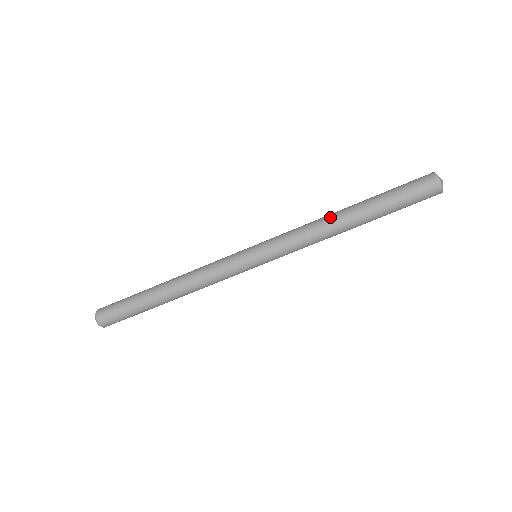
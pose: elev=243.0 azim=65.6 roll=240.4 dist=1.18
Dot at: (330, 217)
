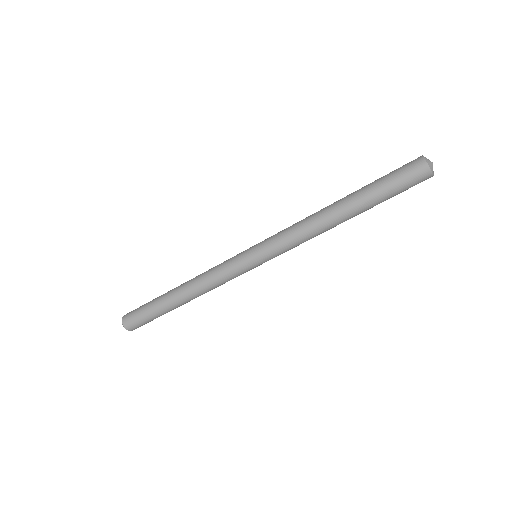
Dot at: (323, 219)
